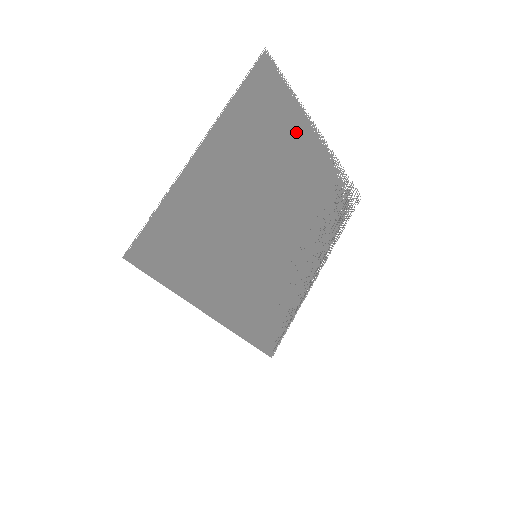
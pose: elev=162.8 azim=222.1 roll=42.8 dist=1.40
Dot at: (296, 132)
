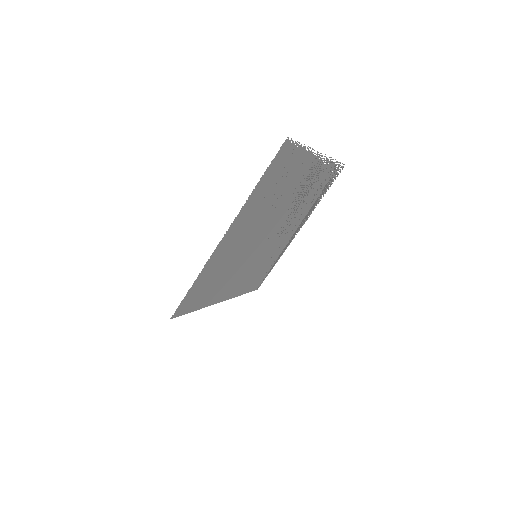
Dot at: (301, 170)
